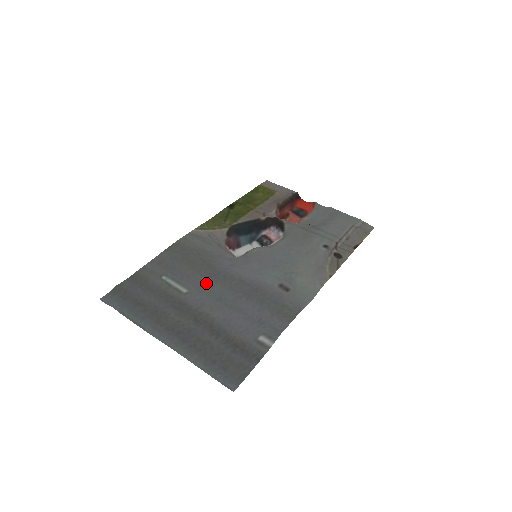
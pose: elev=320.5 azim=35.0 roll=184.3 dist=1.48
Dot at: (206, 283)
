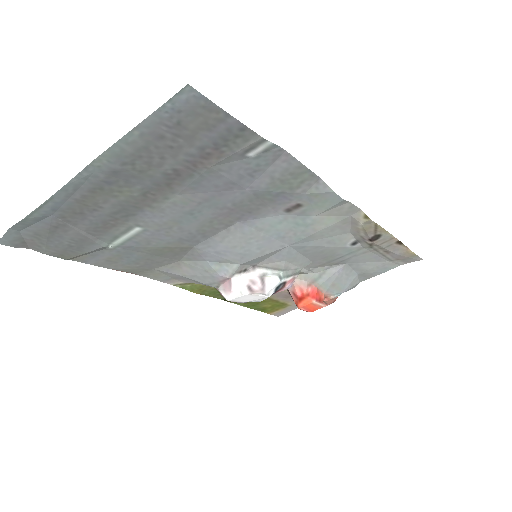
Dot at: (174, 234)
